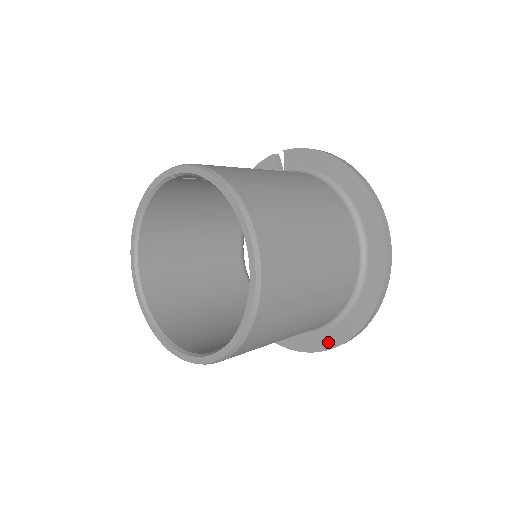
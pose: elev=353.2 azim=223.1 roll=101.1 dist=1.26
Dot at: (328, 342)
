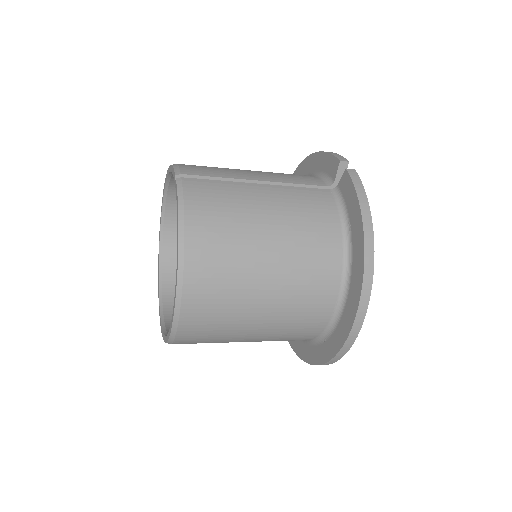
Dot at: (292, 341)
